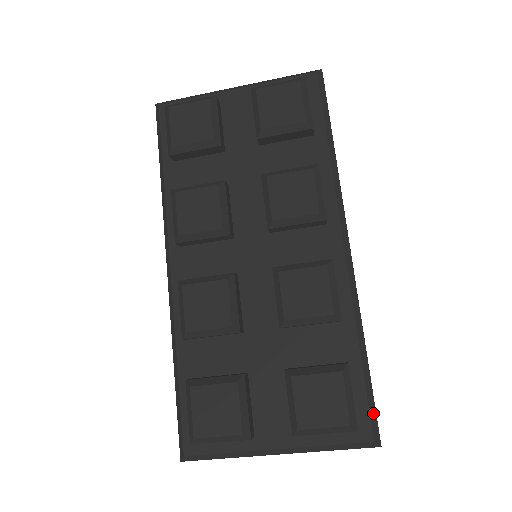
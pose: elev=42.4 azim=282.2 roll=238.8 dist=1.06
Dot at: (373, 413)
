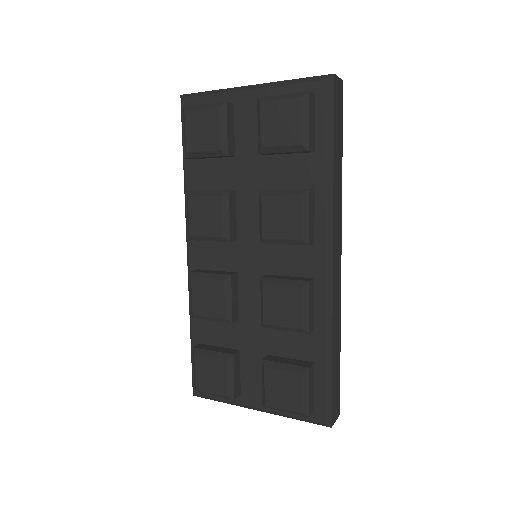
Dot at: (329, 404)
